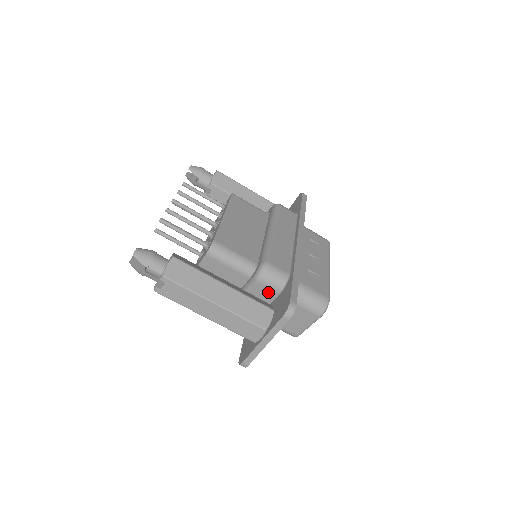
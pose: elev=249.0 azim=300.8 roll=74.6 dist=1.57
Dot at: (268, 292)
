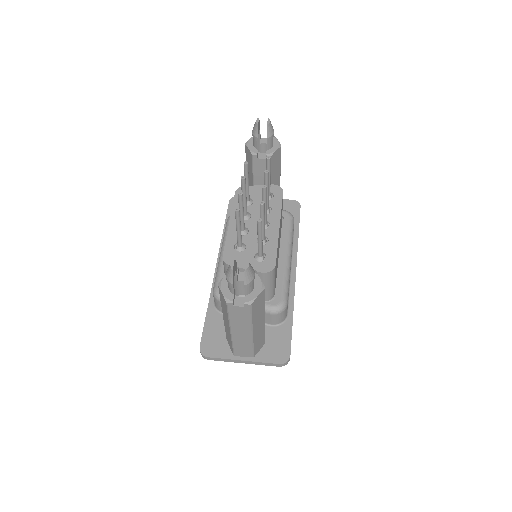
Dot at: (266, 319)
